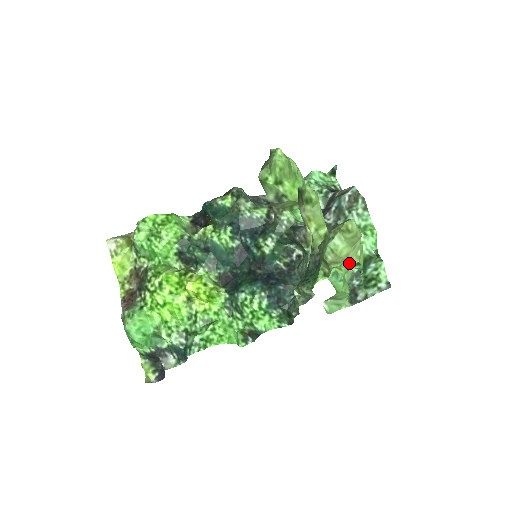
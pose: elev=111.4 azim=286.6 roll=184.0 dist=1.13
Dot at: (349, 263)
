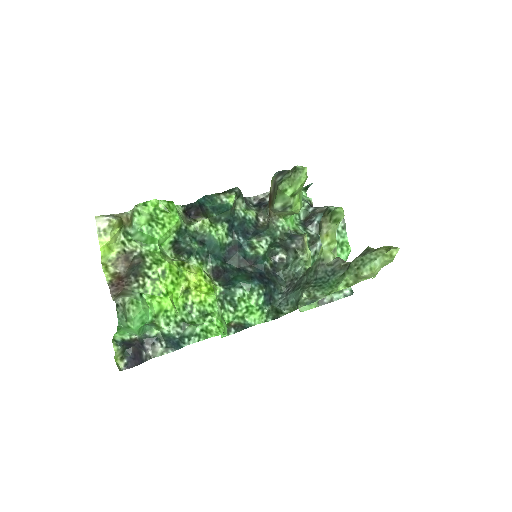
Dot at: occluded
